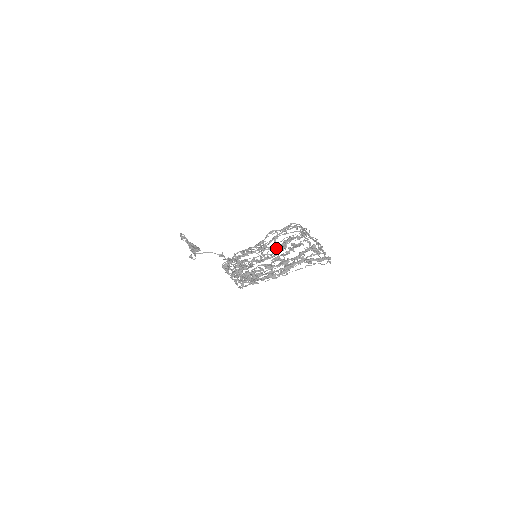
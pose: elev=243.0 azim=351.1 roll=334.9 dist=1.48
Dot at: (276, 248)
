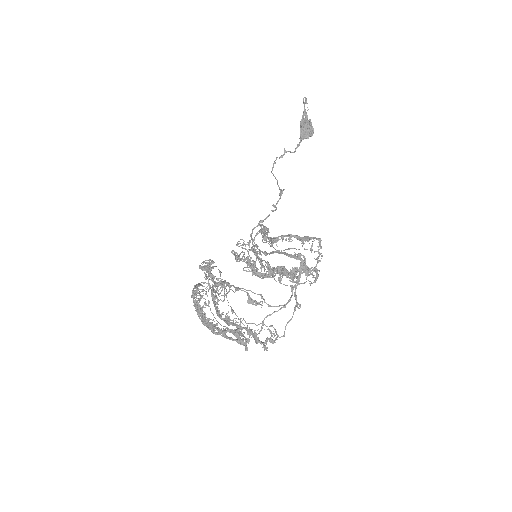
Dot at: occluded
